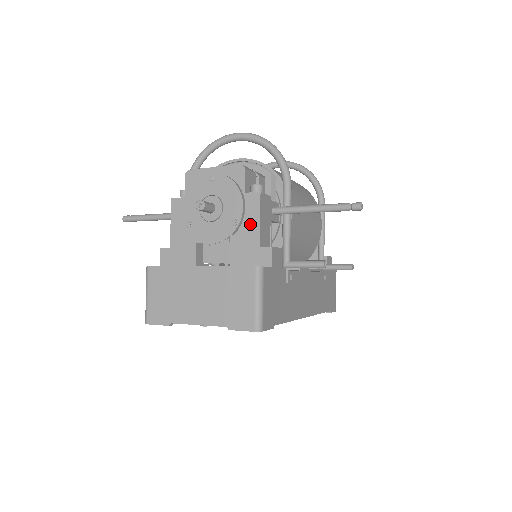
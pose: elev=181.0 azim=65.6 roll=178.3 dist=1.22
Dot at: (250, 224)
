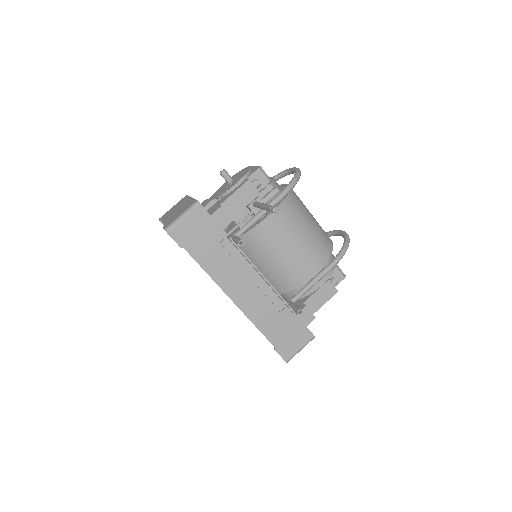
Dot at: (230, 194)
